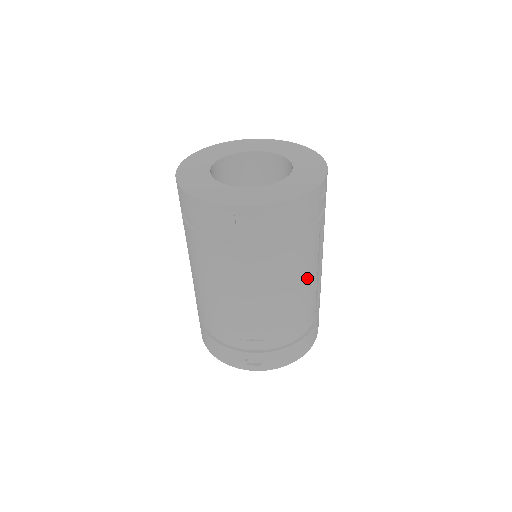
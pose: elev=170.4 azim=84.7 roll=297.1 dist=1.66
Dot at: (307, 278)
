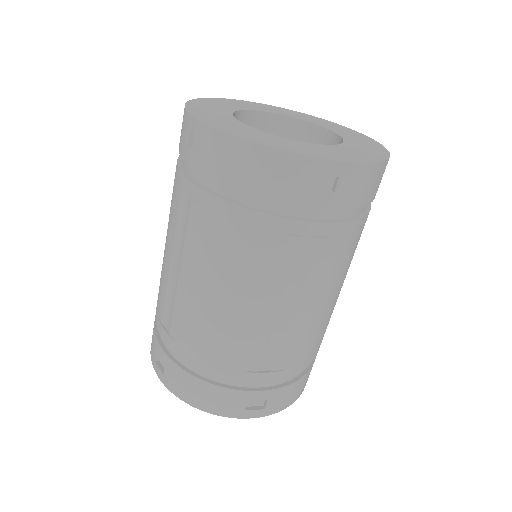
Dot at: (343, 281)
